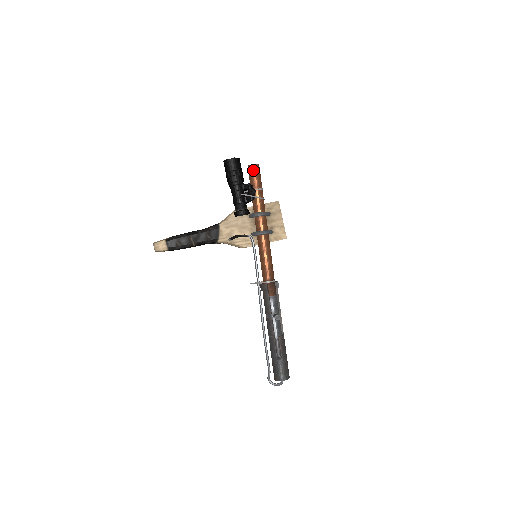
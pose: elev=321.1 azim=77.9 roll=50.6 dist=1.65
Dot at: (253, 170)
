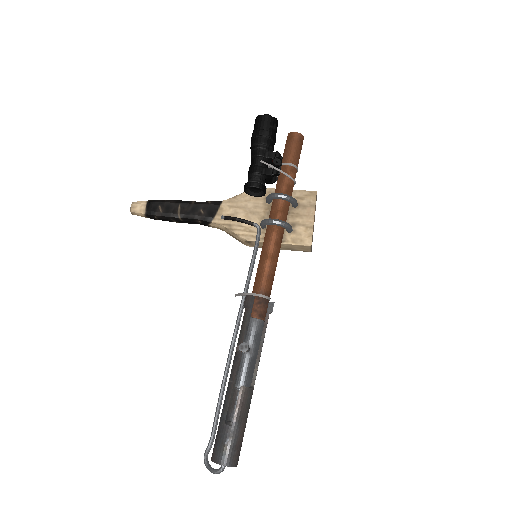
Dot at: (291, 139)
